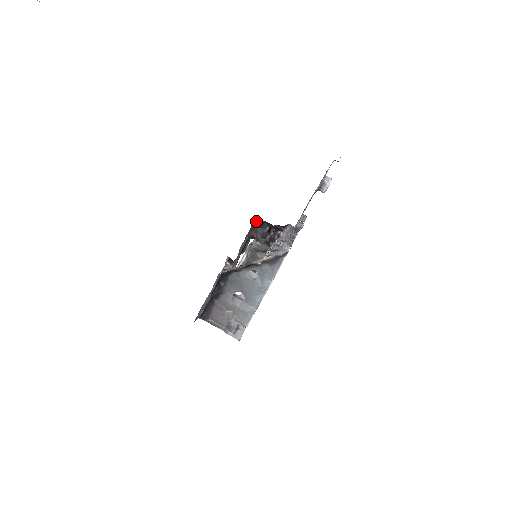
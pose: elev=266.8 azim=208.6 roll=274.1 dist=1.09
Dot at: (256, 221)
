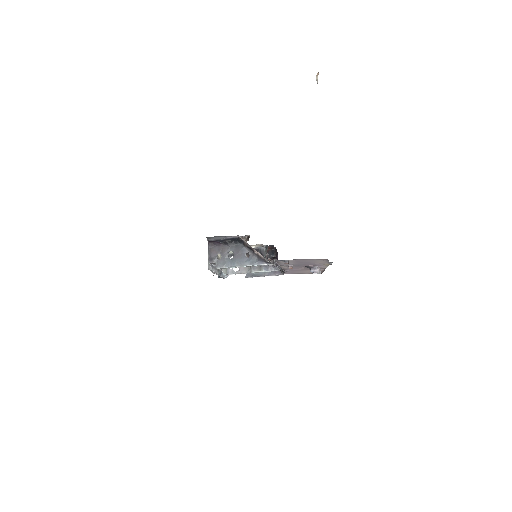
Dot at: (274, 248)
